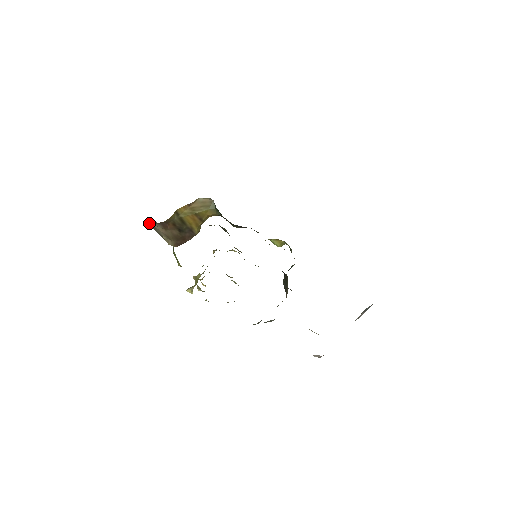
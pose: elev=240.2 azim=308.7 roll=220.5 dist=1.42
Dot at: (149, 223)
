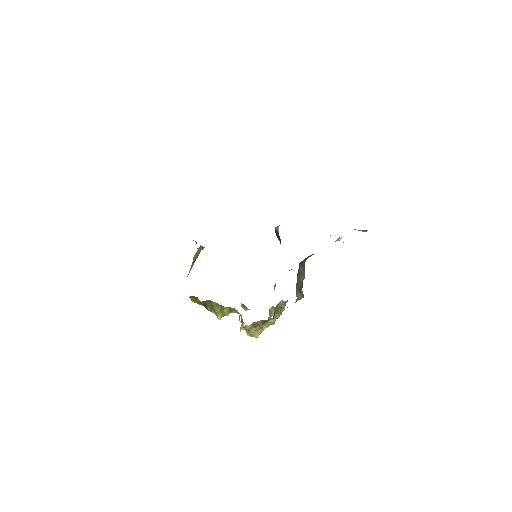
Dot at: occluded
